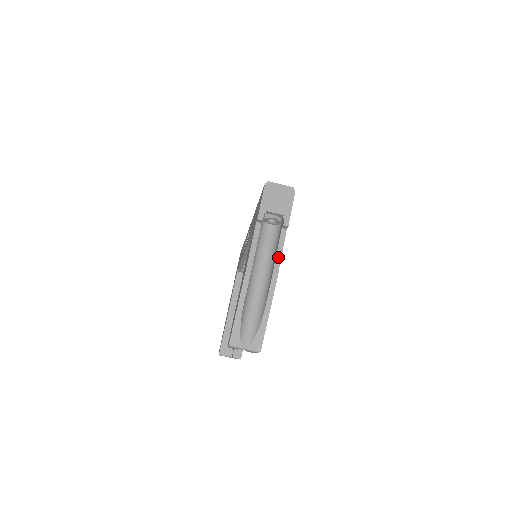
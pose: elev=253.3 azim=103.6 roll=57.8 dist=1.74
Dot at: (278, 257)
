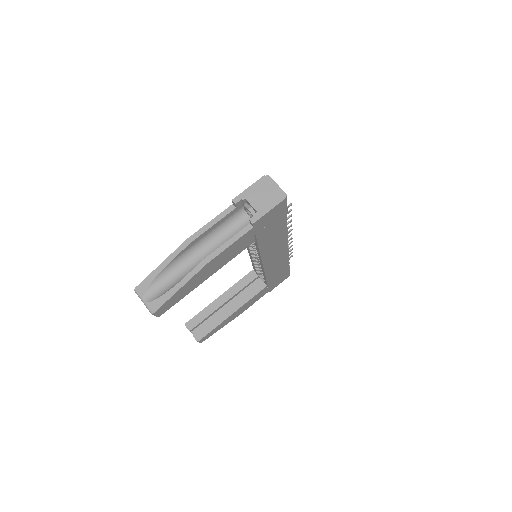
Dot at: (226, 245)
